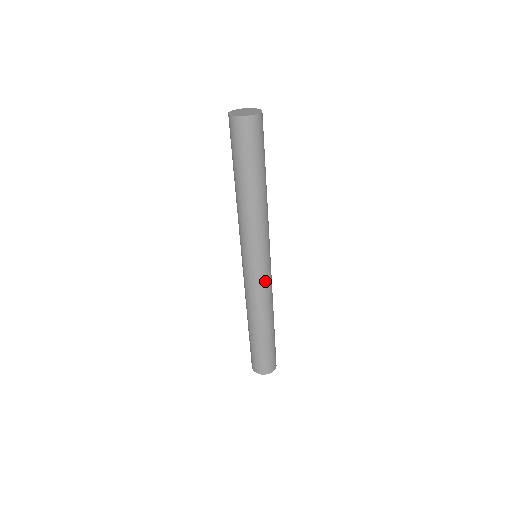
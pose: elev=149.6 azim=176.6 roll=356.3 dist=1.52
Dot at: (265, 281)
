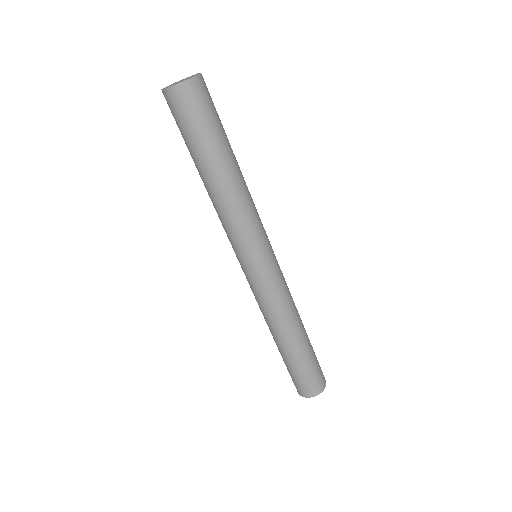
Dot at: (271, 286)
